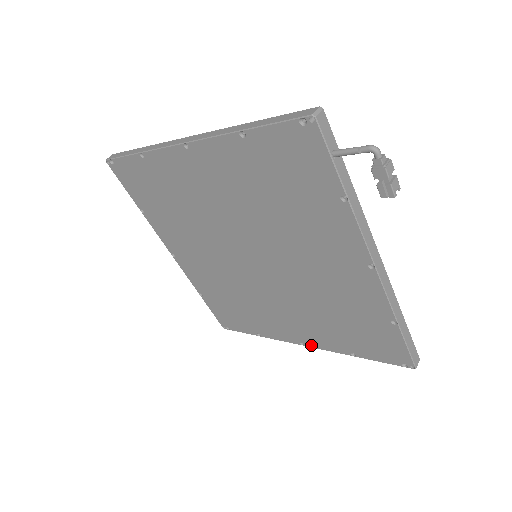
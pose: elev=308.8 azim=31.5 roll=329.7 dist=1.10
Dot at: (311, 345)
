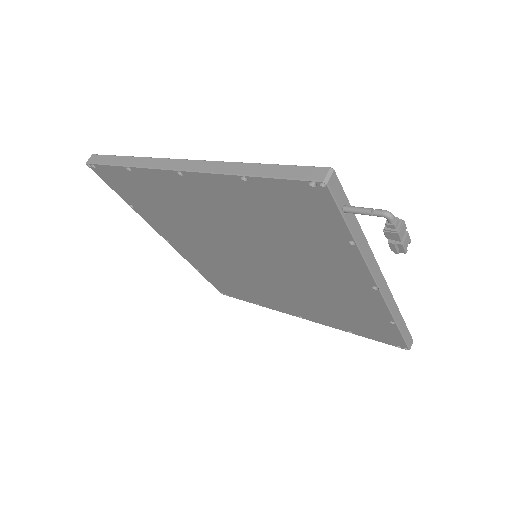
Dot at: (310, 320)
